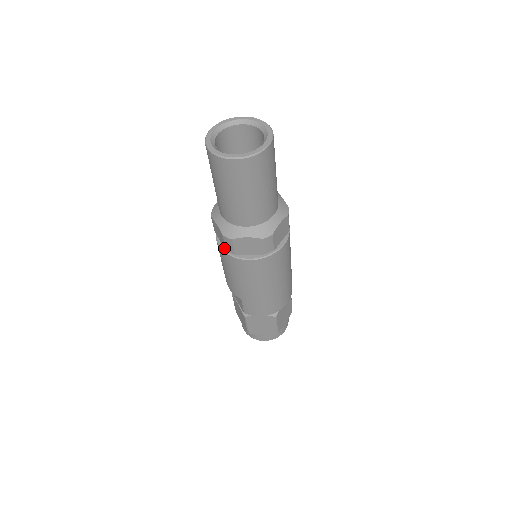
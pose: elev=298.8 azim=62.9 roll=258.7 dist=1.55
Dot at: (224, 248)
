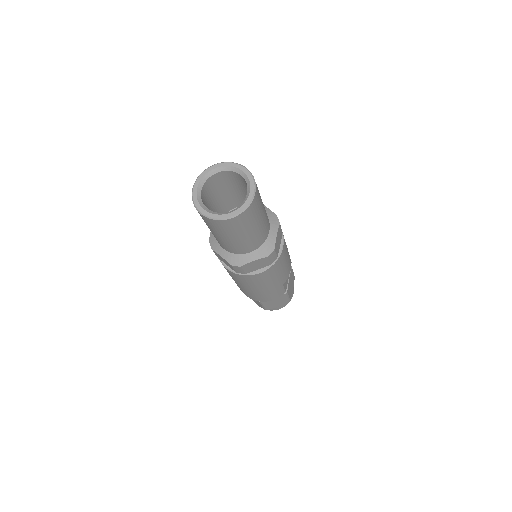
Dot at: occluded
